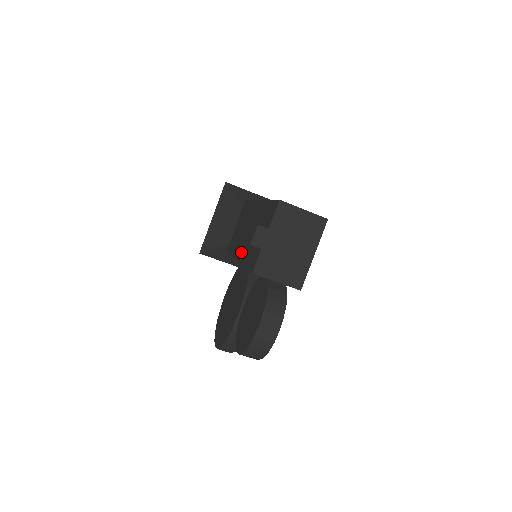
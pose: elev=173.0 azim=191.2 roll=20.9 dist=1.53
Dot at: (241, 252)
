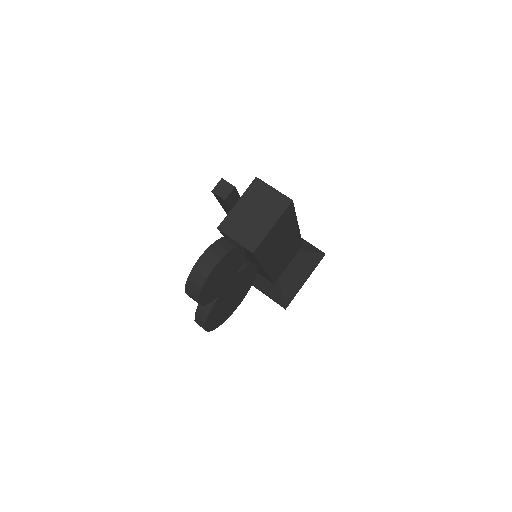
Dot at: occluded
